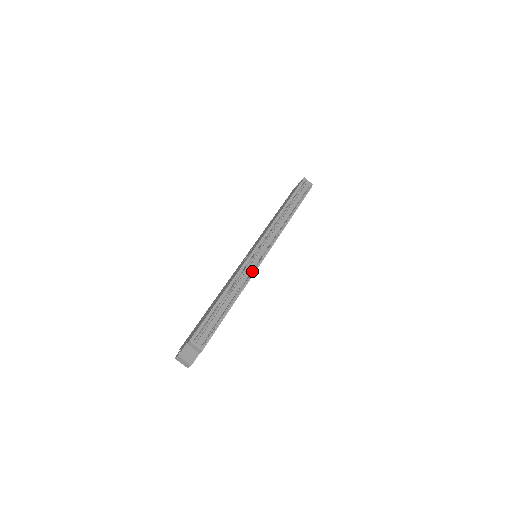
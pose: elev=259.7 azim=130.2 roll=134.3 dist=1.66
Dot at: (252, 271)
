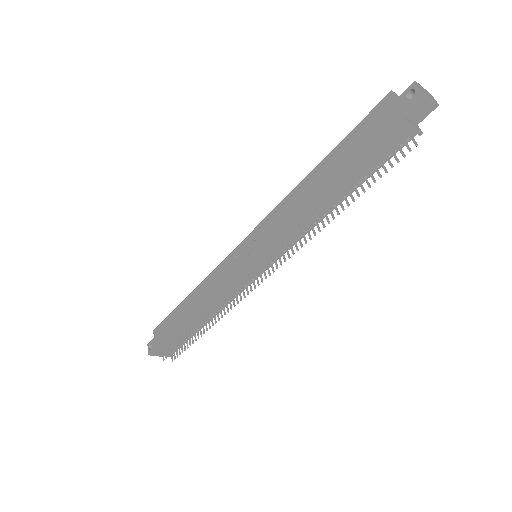
Dot at: (239, 295)
